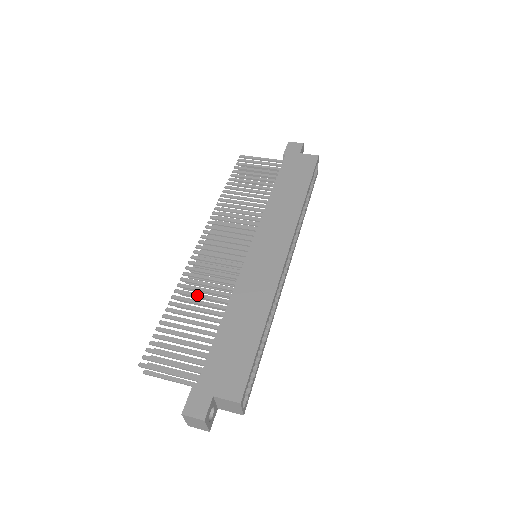
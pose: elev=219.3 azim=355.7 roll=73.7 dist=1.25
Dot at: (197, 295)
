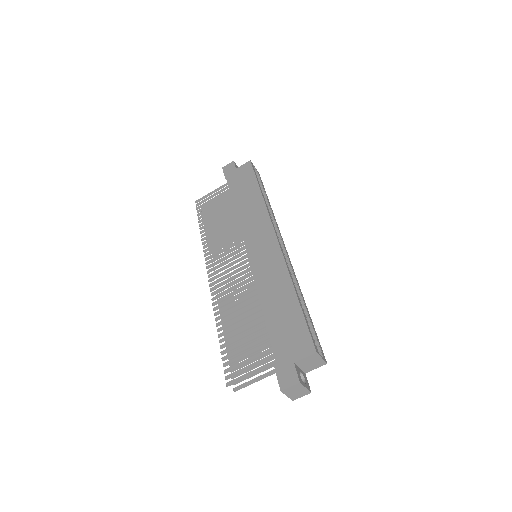
Dot at: (233, 310)
